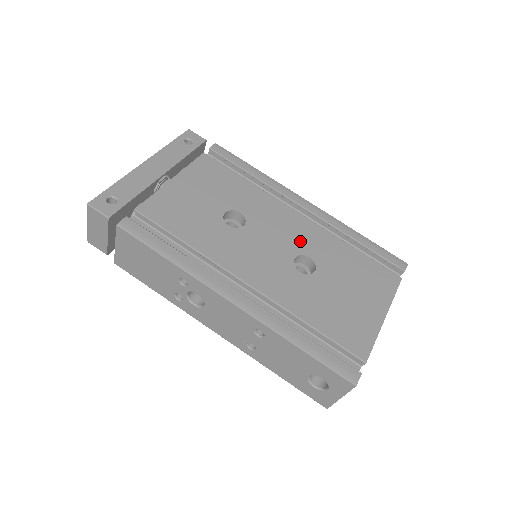
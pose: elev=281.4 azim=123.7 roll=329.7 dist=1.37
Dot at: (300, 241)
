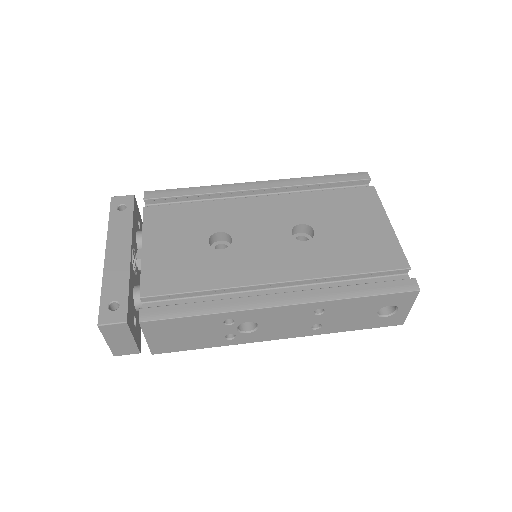
Dot at: (282, 217)
